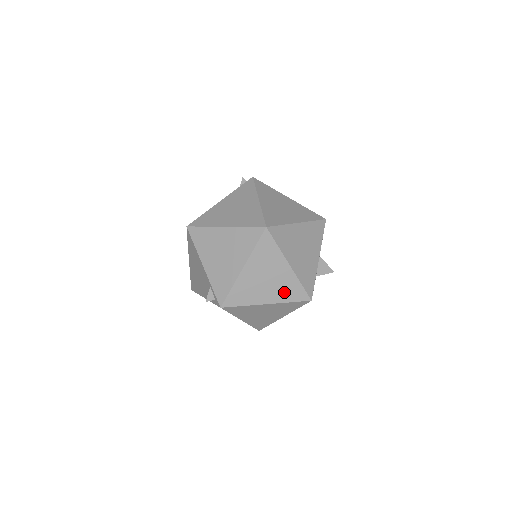
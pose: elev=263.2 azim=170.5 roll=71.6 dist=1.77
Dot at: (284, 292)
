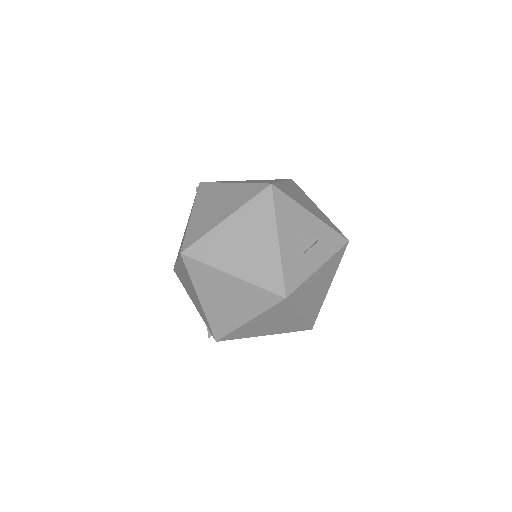
Dot at: (252, 303)
